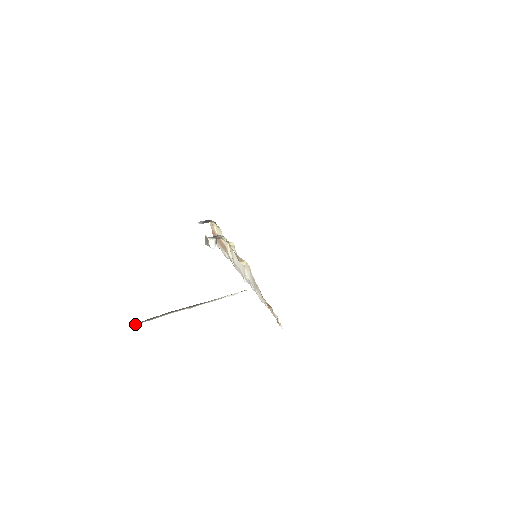
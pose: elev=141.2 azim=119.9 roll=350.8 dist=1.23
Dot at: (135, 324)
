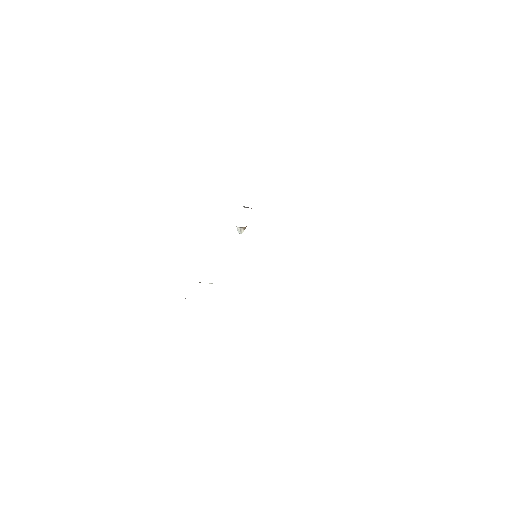
Dot at: occluded
